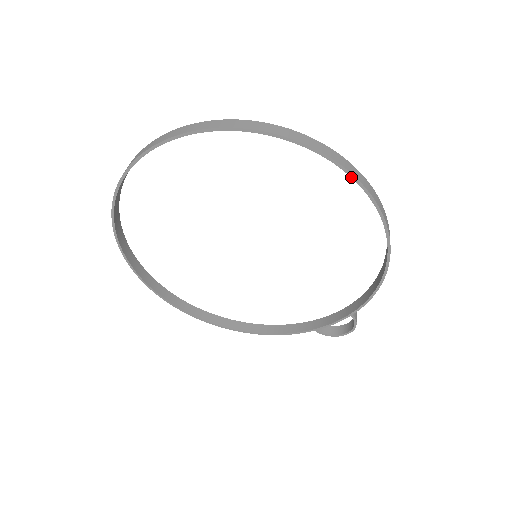
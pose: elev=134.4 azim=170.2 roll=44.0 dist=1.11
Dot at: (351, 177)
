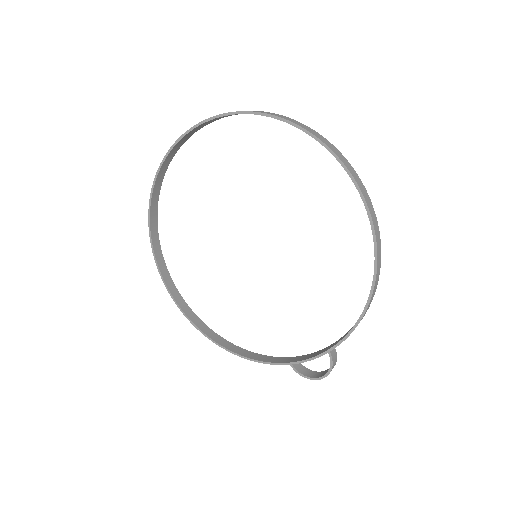
Dot at: (351, 179)
